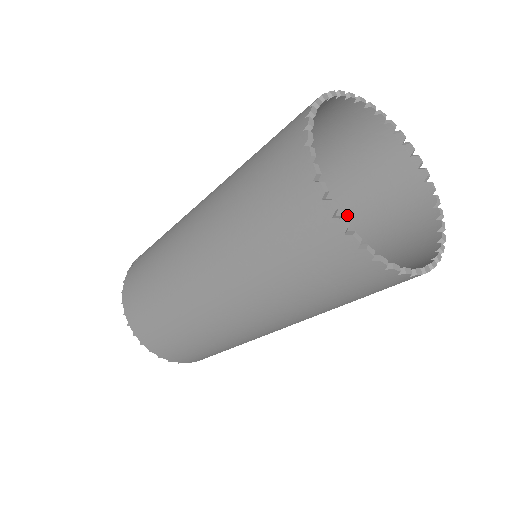
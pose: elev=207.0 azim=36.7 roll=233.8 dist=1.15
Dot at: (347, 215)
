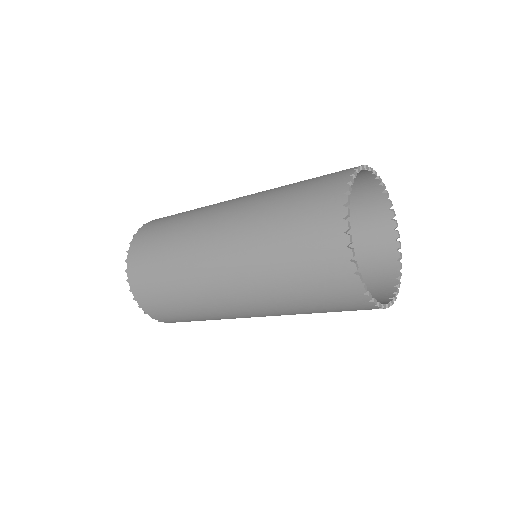
Dot at: occluded
